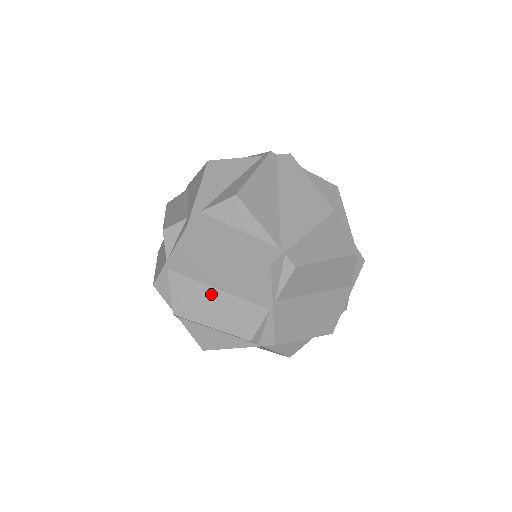
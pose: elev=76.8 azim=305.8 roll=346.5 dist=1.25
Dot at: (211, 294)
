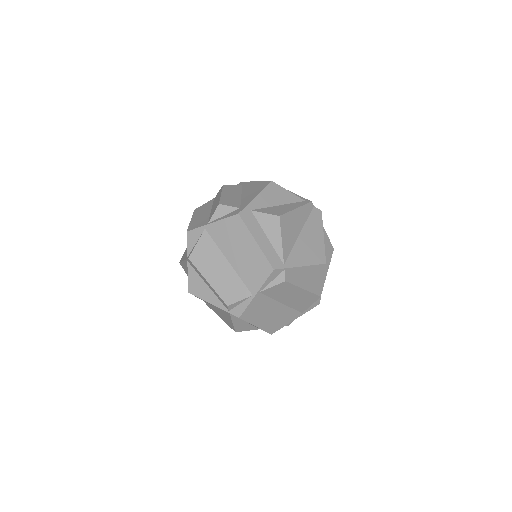
Dot at: (222, 262)
